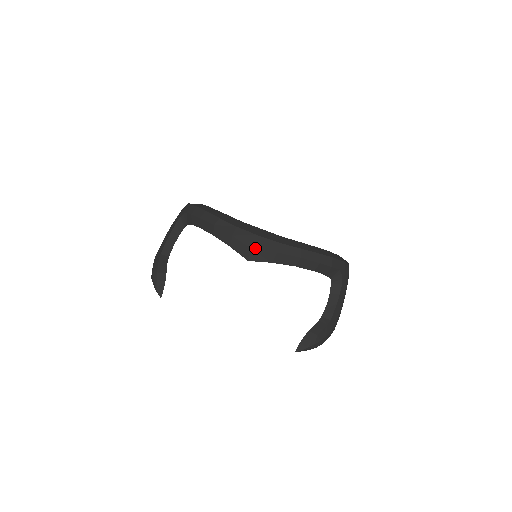
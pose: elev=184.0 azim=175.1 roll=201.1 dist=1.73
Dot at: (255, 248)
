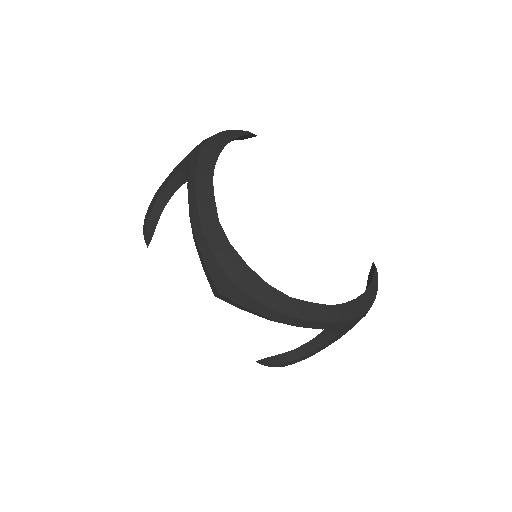
Dot at: (223, 293)
